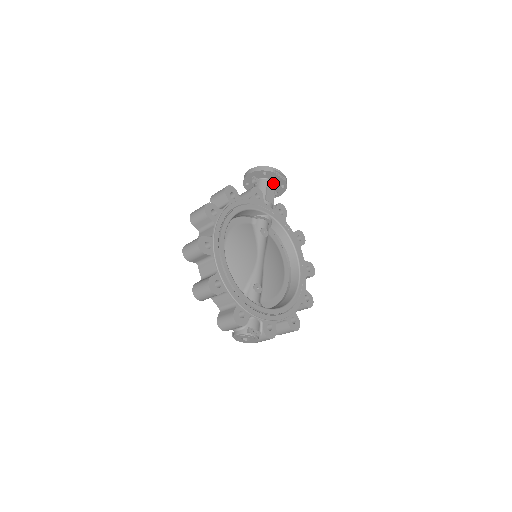
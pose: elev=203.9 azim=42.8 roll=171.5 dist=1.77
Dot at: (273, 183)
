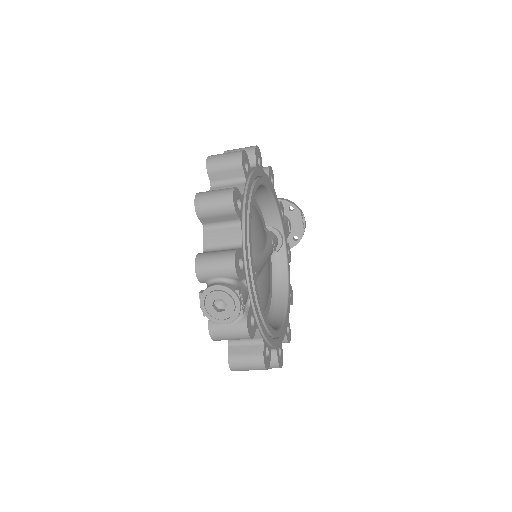
Dot at: (290, 226)
